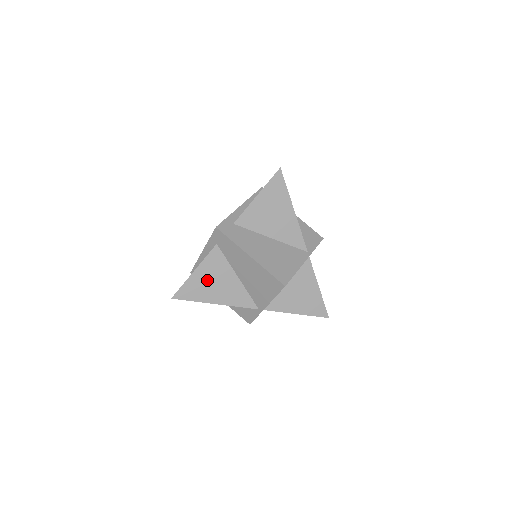
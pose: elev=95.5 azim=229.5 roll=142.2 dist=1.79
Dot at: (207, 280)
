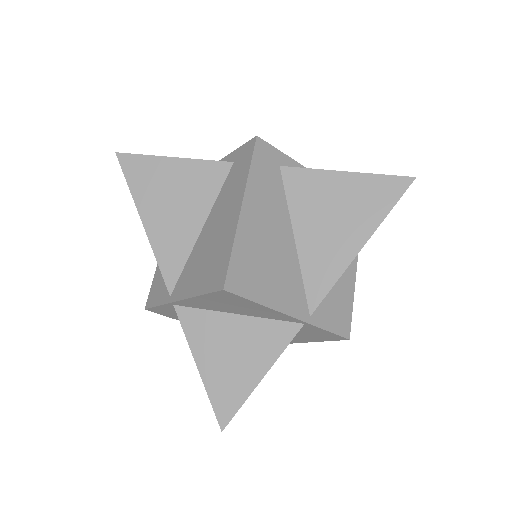
Dot at: (171, 185)
